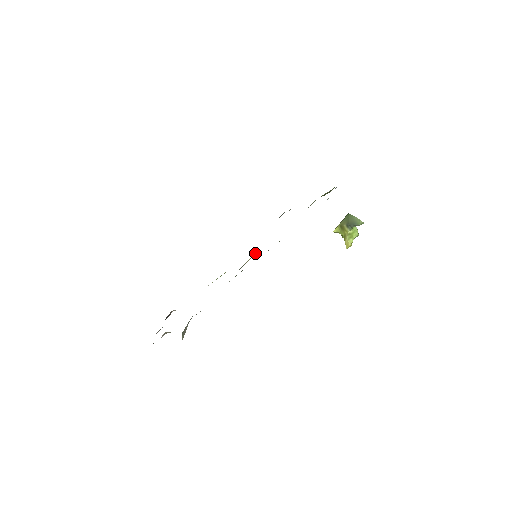
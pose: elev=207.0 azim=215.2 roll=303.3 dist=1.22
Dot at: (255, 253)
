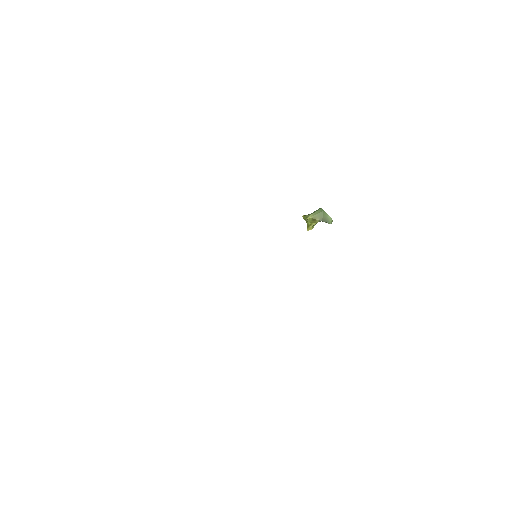
Dot at: occluded
